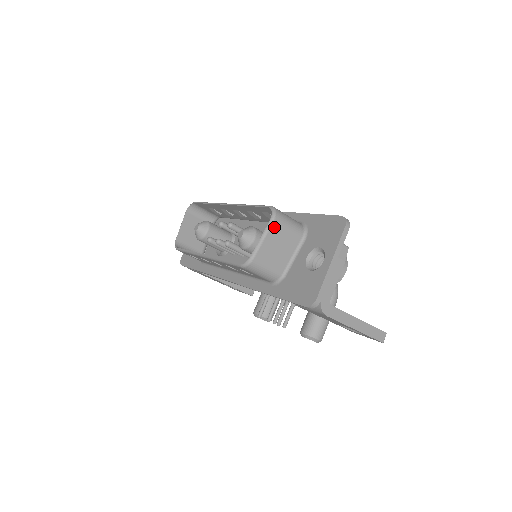
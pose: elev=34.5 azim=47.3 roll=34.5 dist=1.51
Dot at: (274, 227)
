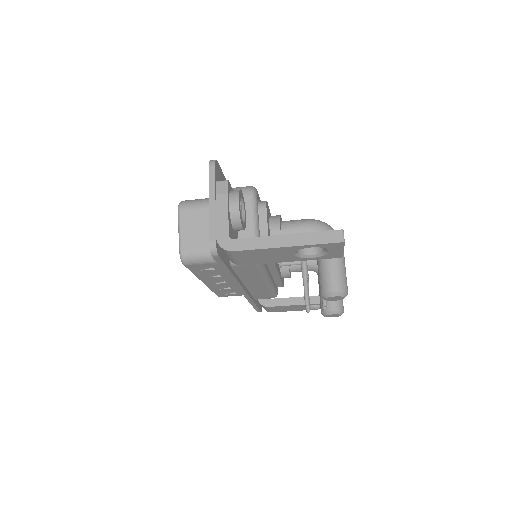
Dot at: (183, 215)
